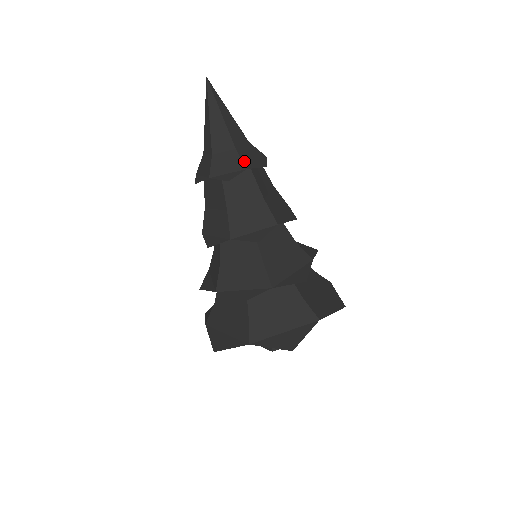
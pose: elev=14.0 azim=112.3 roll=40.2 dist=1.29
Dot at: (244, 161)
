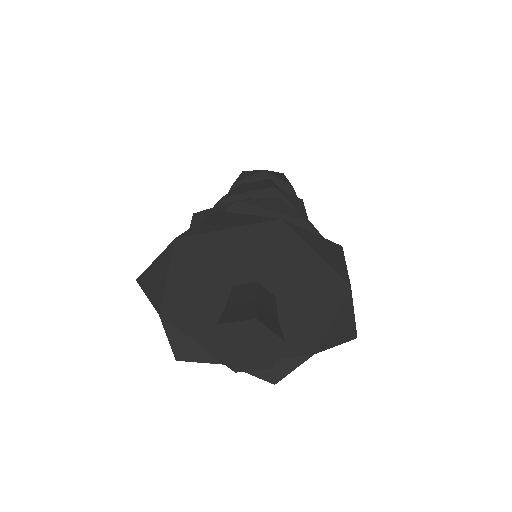
Dot at: (289, 188)
